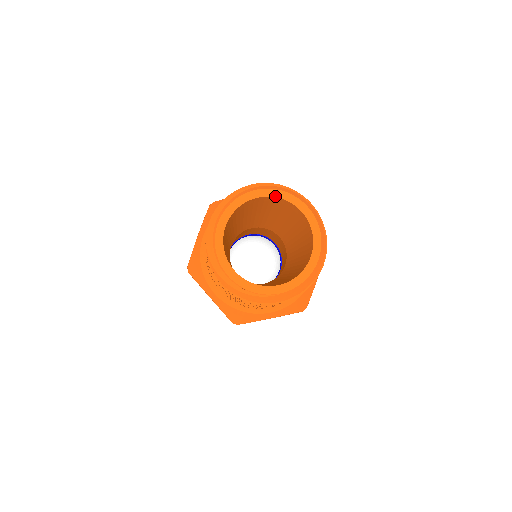
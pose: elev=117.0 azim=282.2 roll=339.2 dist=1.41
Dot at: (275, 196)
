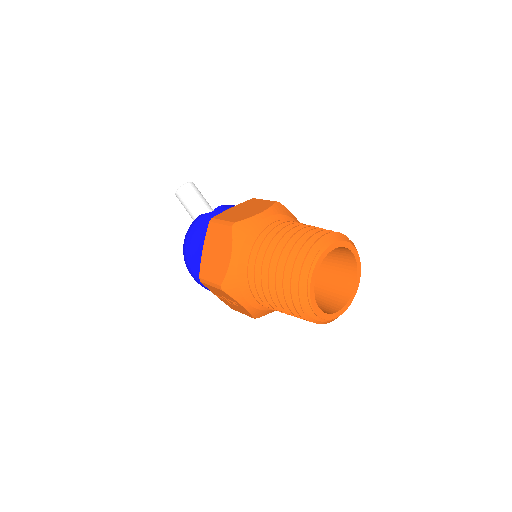
Dot at: (340, 246)
